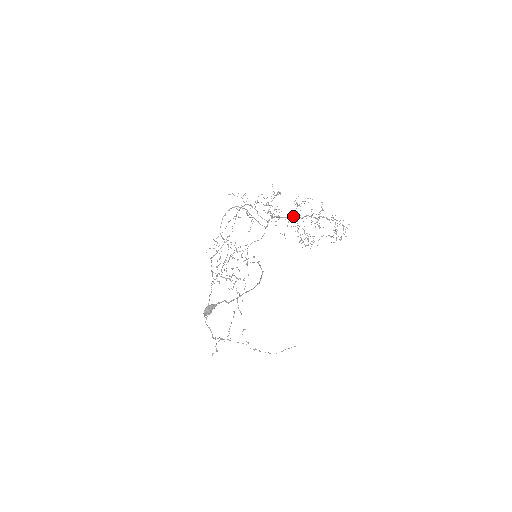
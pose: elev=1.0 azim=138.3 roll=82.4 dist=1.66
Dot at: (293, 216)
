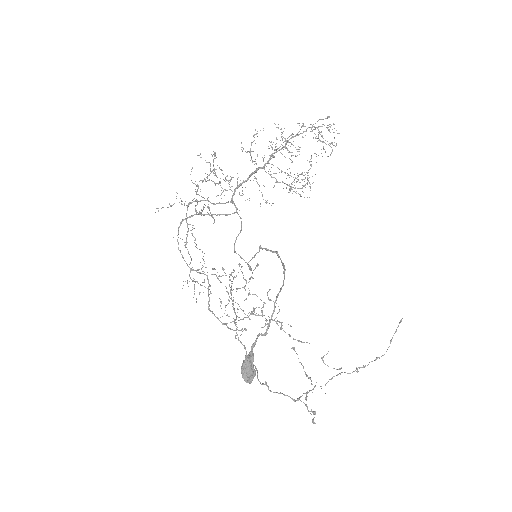
Dot at: occluded
